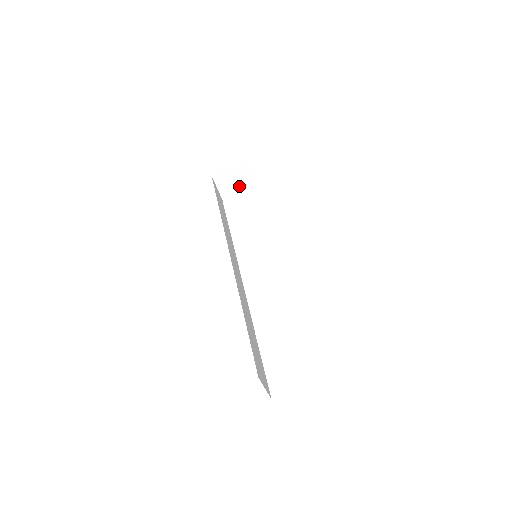
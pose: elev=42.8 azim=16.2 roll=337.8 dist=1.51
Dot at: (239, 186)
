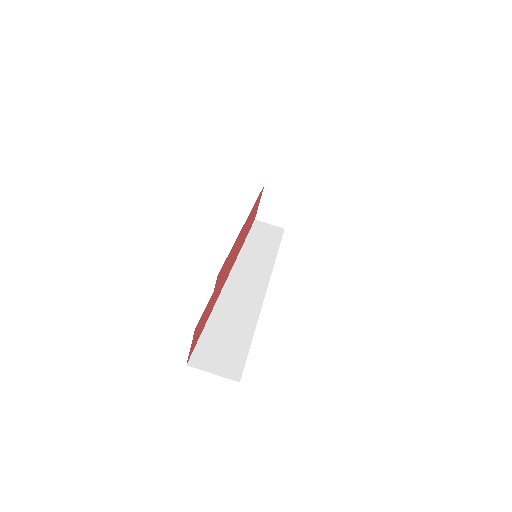
Dot at: (283, 207)
